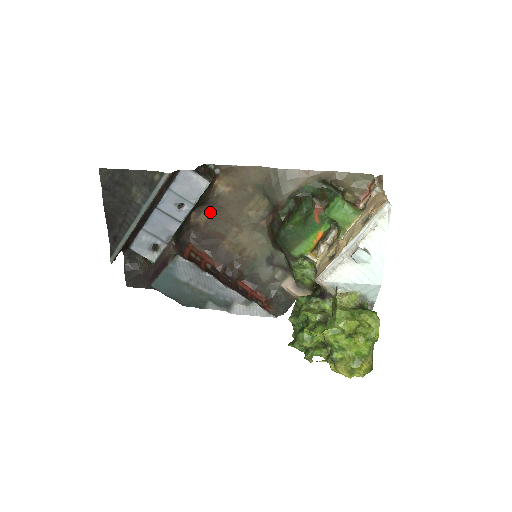
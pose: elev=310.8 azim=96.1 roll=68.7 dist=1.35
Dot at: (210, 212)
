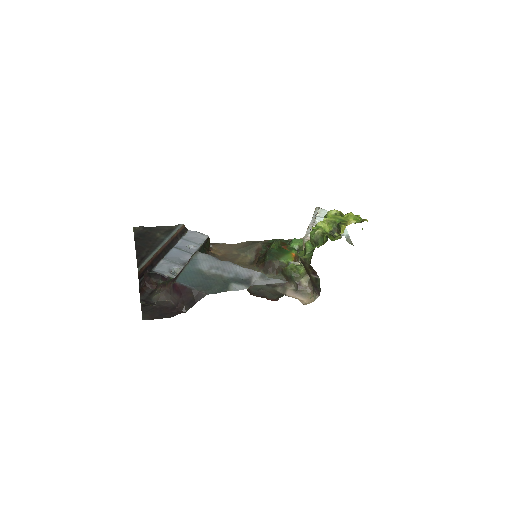
Dot at: occluded
